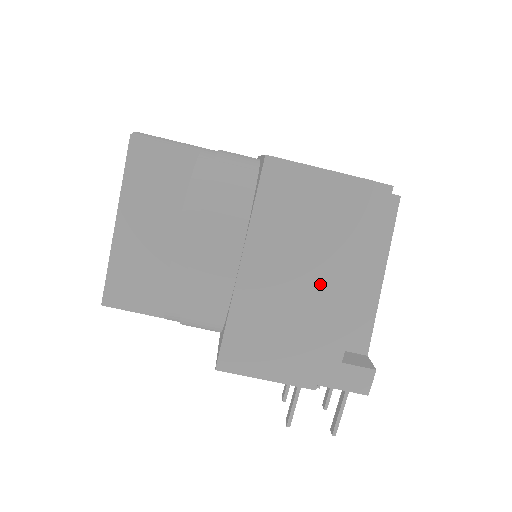
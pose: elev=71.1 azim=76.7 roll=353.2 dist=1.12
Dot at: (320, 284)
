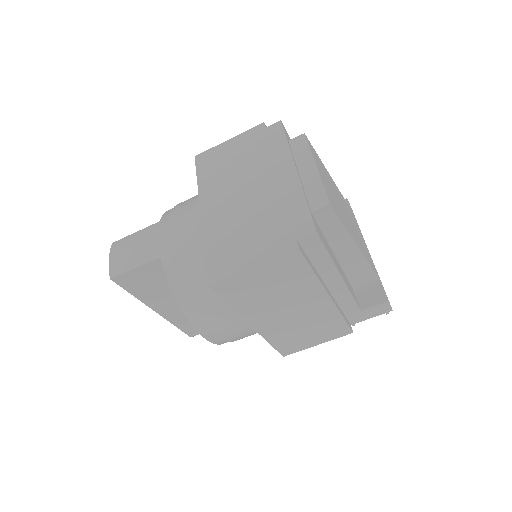
Dot at: (310, 304)
